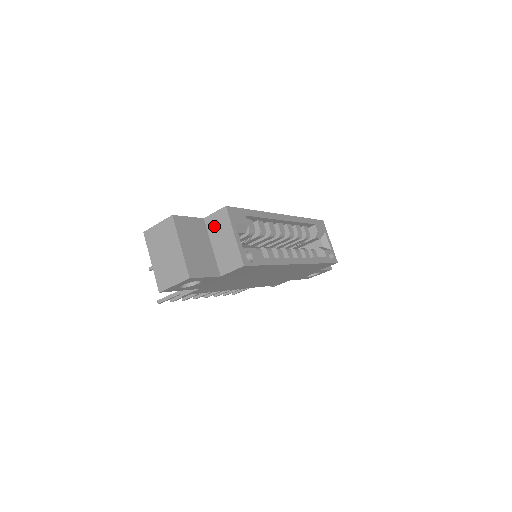
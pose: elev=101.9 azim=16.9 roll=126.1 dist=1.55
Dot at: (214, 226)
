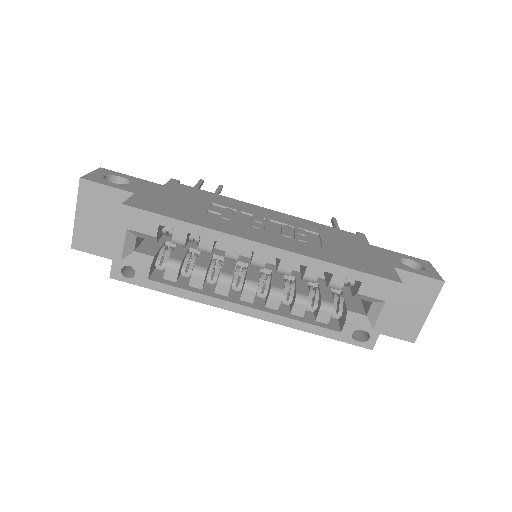
Dot at: occluded
